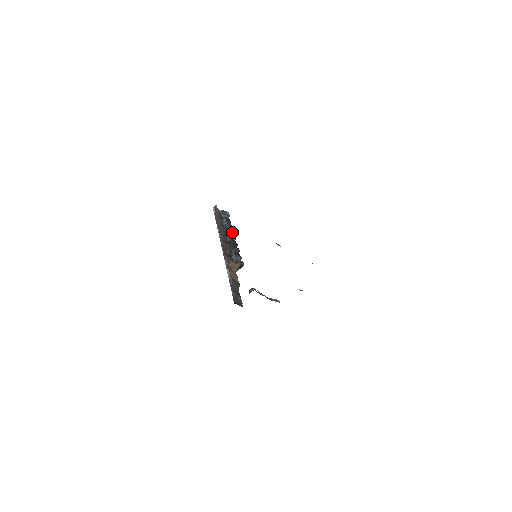
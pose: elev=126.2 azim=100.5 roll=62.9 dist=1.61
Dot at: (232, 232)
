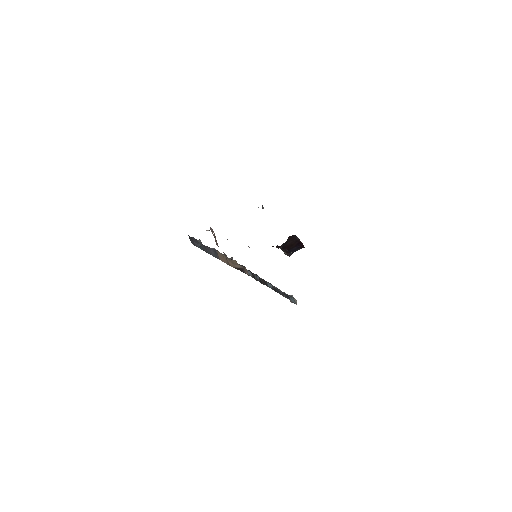
Dot at: (277, 291)
